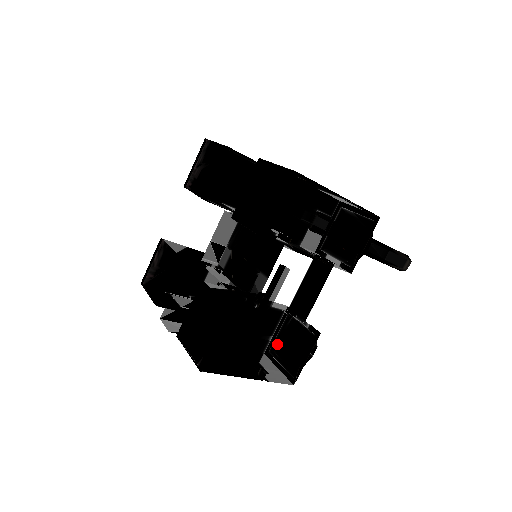
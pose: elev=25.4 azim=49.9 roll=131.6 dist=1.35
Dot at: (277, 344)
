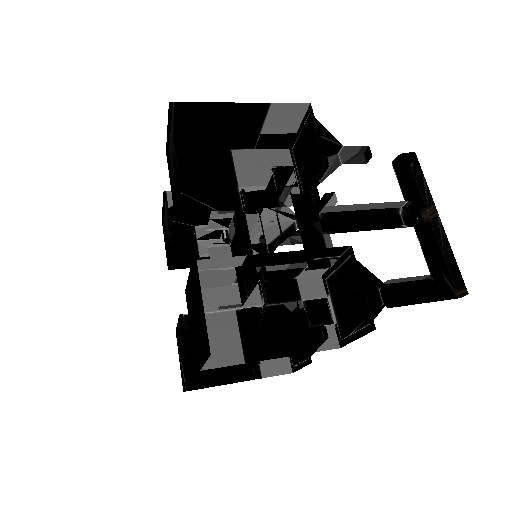
Dot at: occluded
